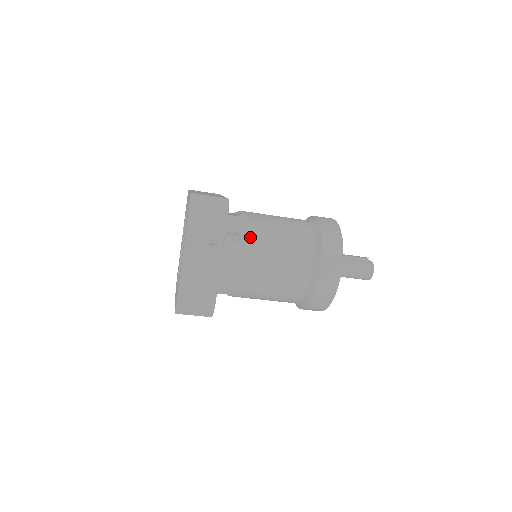
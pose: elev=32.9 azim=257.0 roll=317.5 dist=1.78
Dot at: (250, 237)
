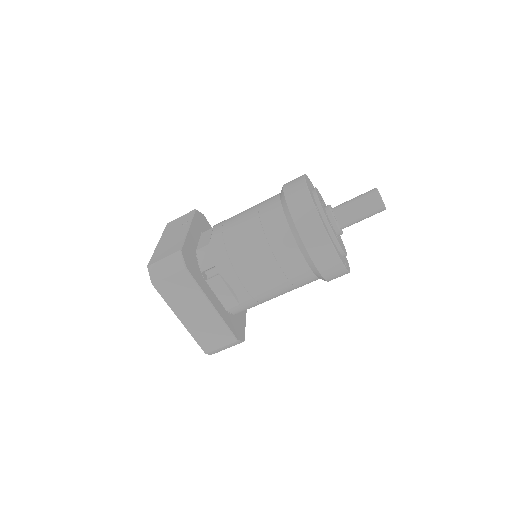
Dot at: occluded
